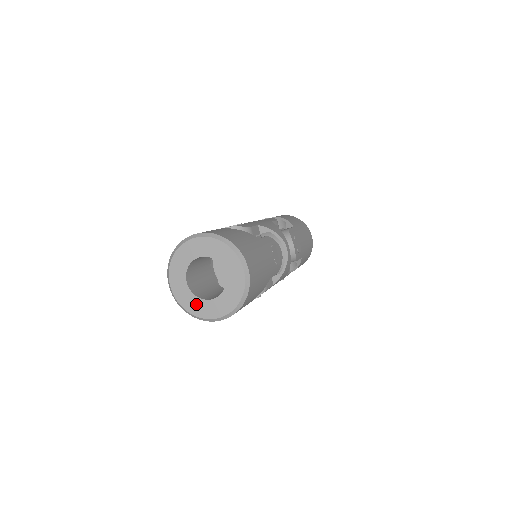
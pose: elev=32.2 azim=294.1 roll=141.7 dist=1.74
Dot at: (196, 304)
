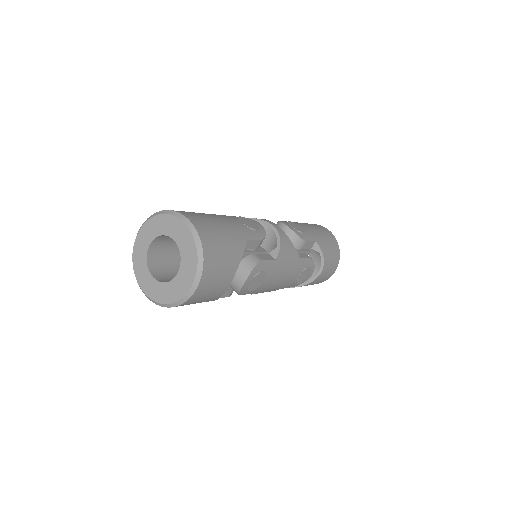
Dot at: (170, 290)
